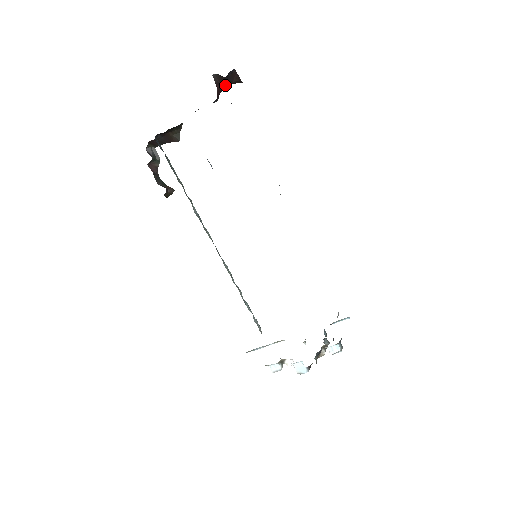
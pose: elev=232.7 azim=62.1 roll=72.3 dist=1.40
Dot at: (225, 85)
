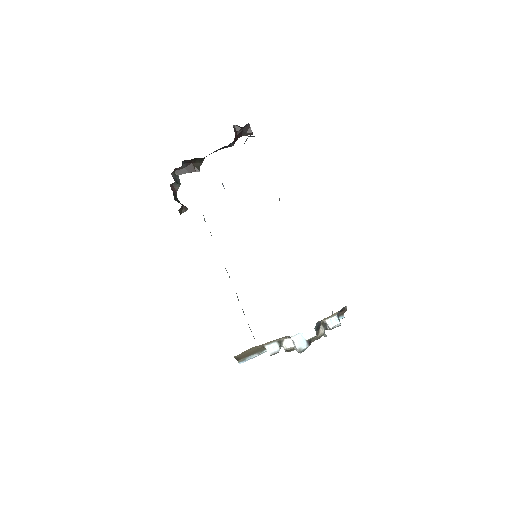
Dot at: (240, 136)
